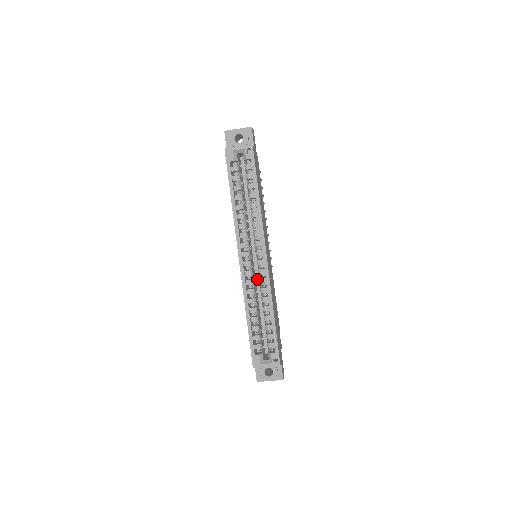
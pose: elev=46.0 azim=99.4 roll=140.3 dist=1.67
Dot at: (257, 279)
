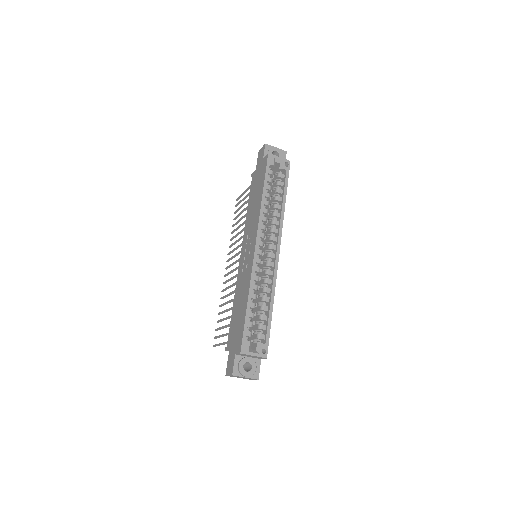
Dot at: occluded
